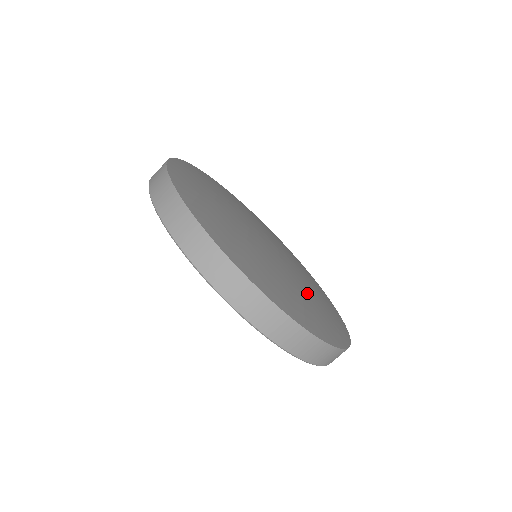
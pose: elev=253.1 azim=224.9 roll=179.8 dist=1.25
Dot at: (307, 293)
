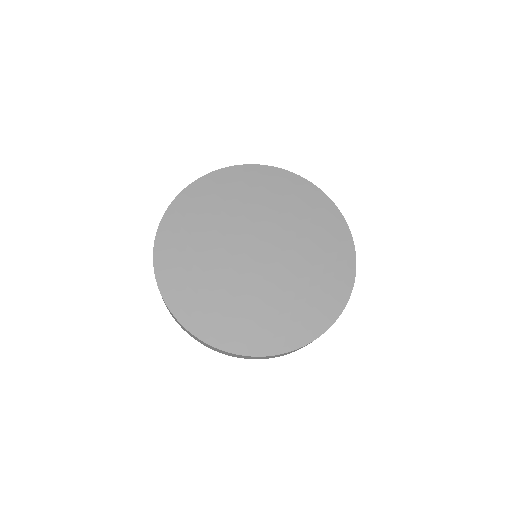
Dot at: (291, 292)
